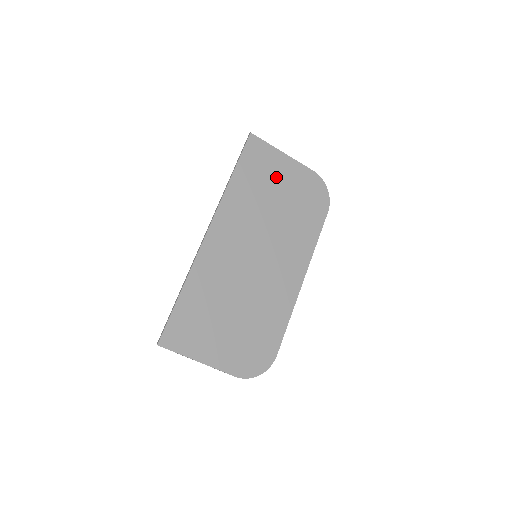
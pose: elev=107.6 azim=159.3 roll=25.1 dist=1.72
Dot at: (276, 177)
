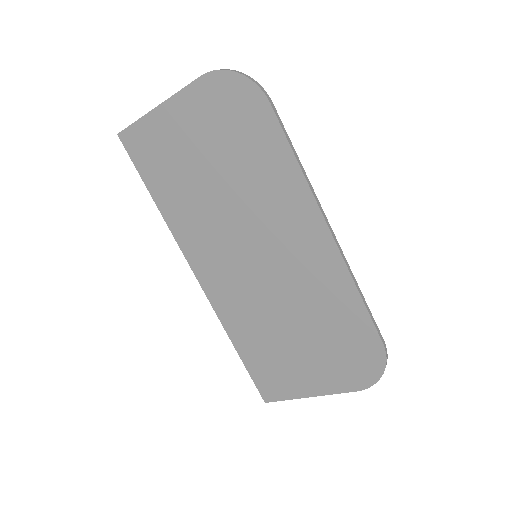
Dot at: (181, 147)
